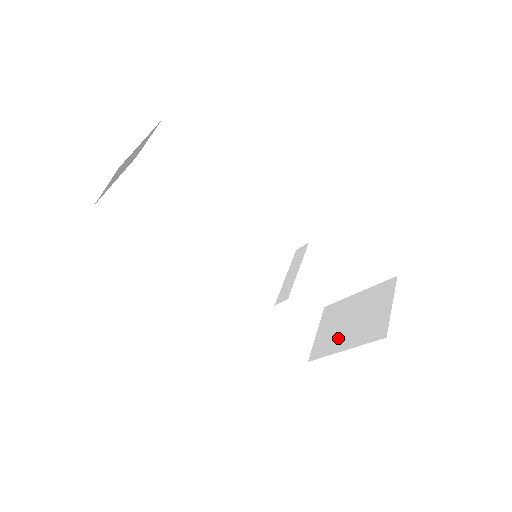
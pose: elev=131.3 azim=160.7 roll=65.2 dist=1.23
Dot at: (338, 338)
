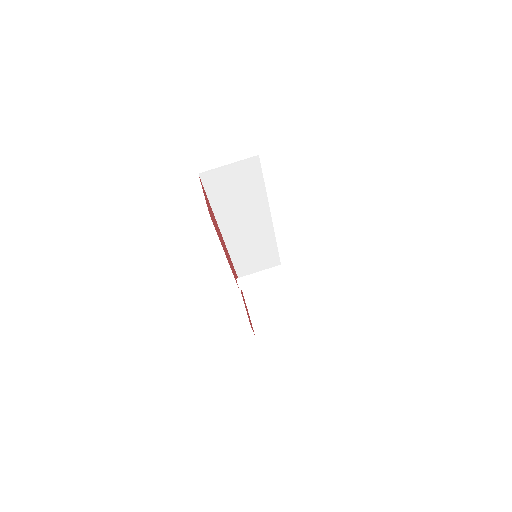
Dot at: (256, 298)
